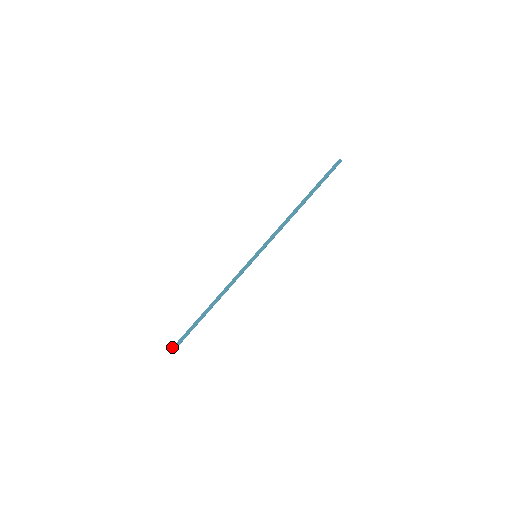
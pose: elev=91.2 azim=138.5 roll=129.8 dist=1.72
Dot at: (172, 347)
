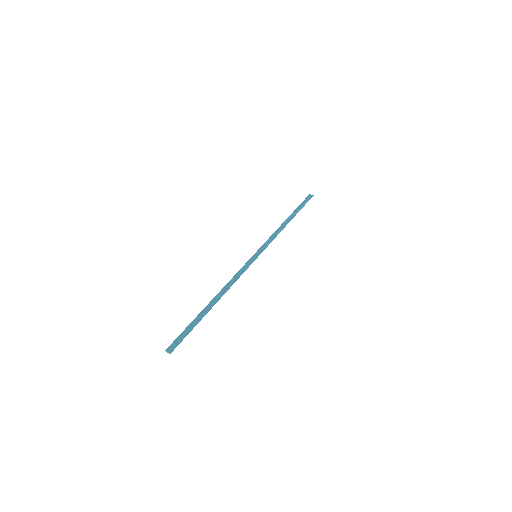
Dot at: (170, 345)
